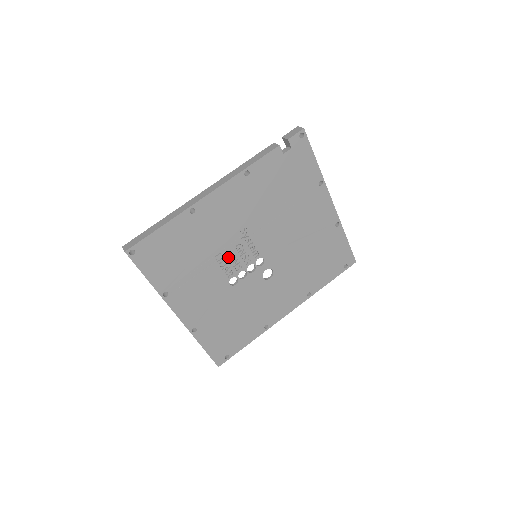
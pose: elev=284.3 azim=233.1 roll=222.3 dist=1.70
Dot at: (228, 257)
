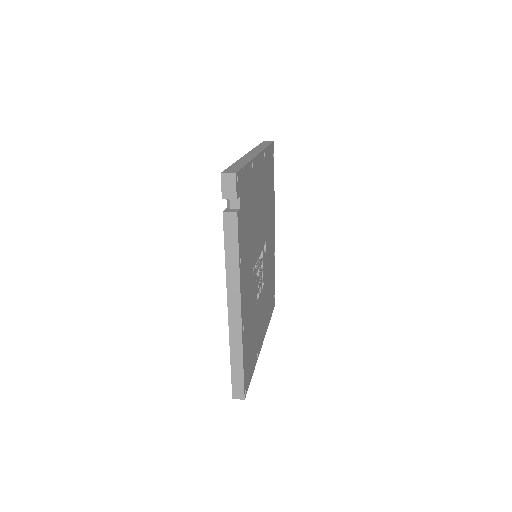
Dot at: (257, 290)
